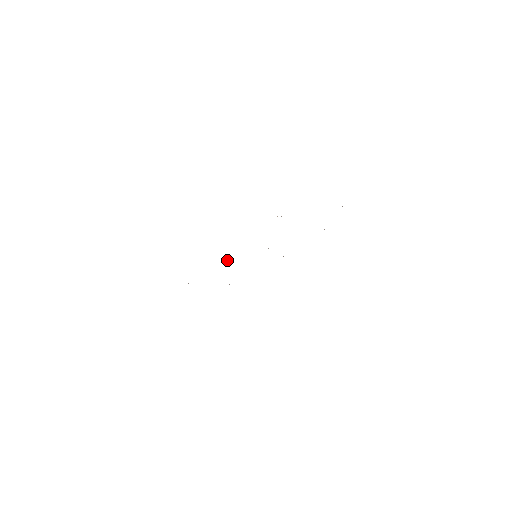
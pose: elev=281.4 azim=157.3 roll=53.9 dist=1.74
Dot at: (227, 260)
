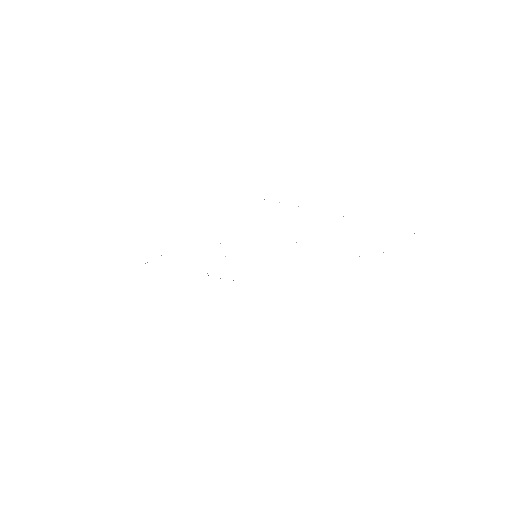
Dot at: occluded
